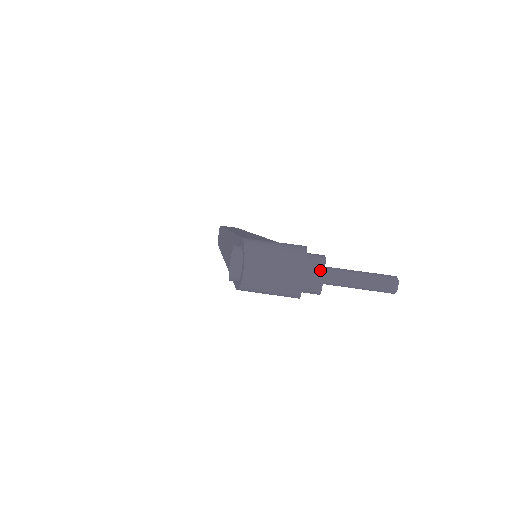
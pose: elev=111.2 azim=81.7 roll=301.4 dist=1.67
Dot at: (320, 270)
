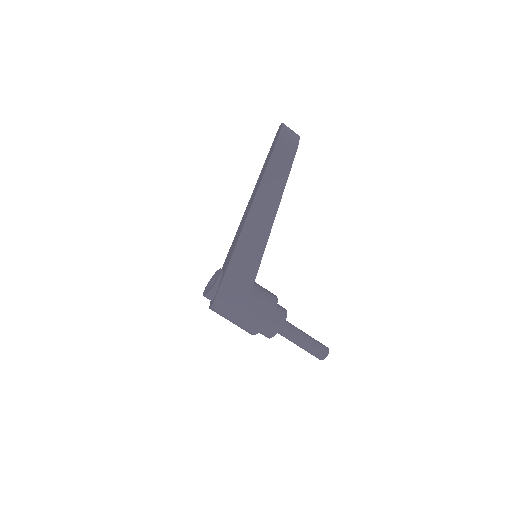
Dot at: occluded
